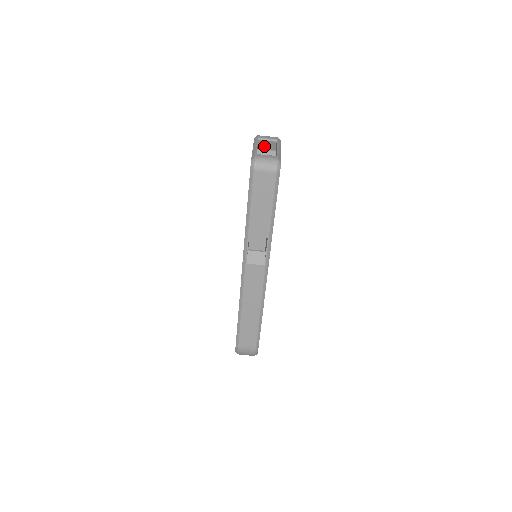
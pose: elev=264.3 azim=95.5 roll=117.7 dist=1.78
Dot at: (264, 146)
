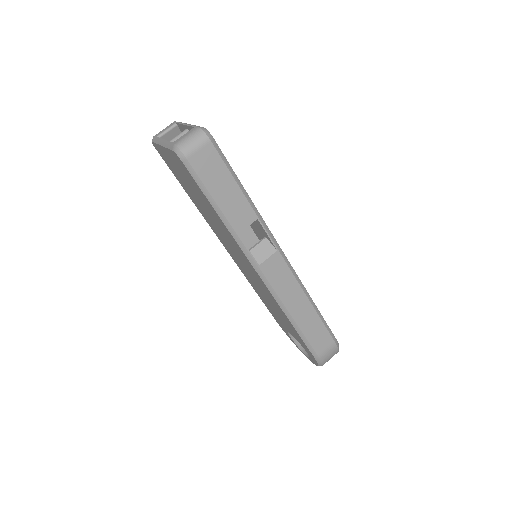
Dot at: occluded
